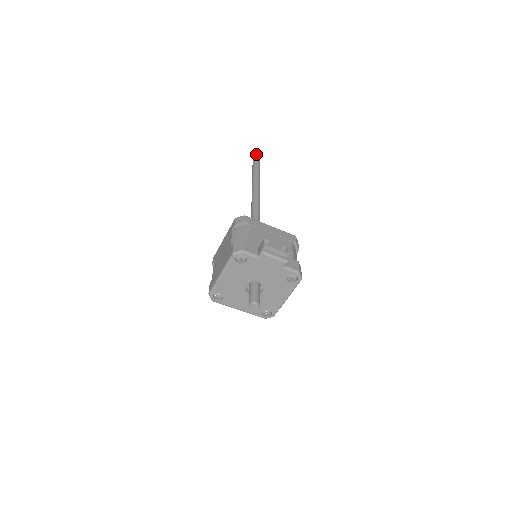
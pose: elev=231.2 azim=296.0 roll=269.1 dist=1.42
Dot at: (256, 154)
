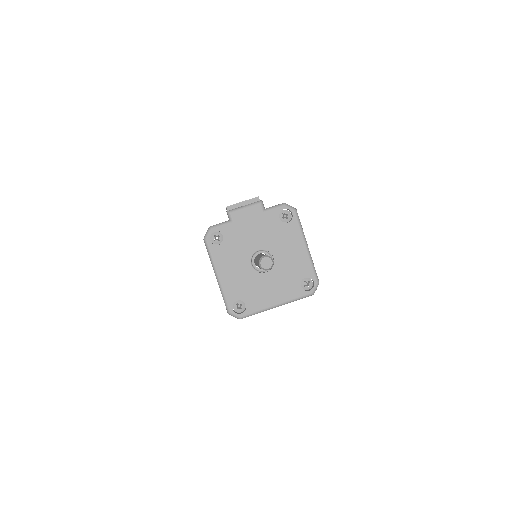
Dot at: occluded
